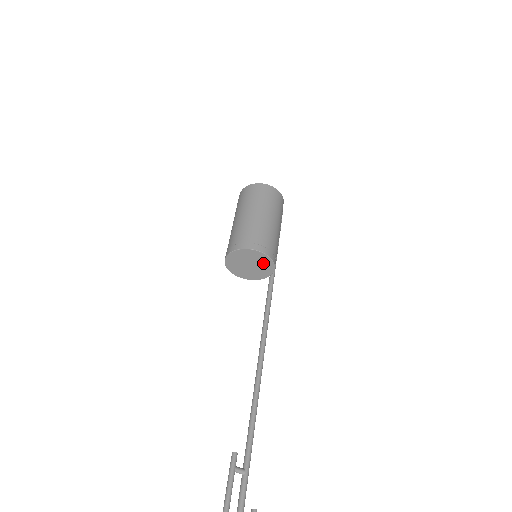
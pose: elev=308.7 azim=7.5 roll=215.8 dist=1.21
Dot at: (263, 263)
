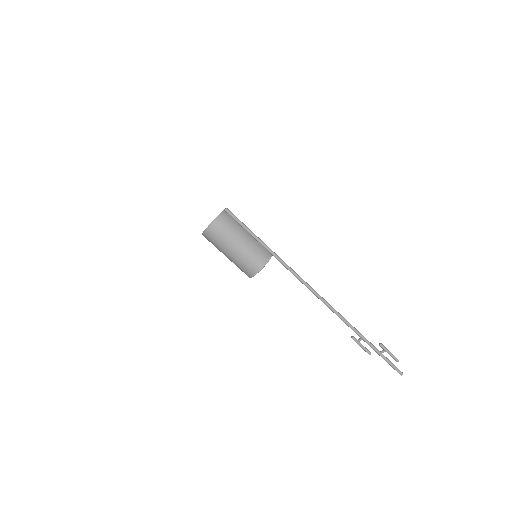
Dot at: occluded
